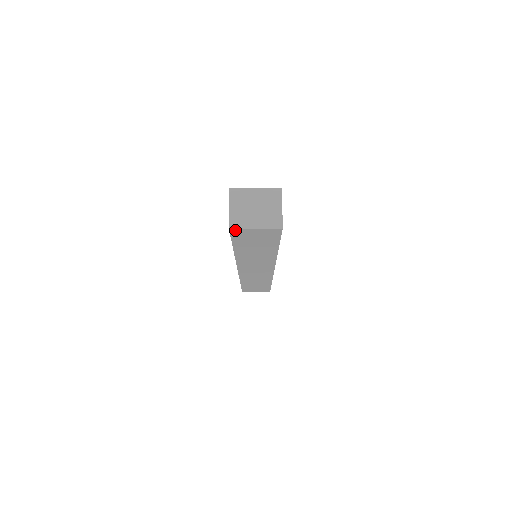
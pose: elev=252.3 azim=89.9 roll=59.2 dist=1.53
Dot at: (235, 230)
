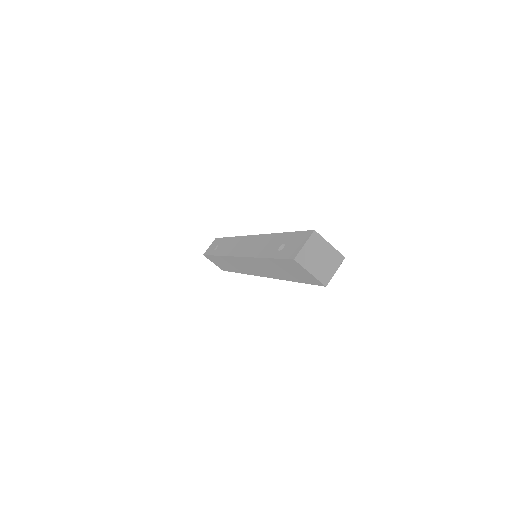
Dot at: (296, 262)
